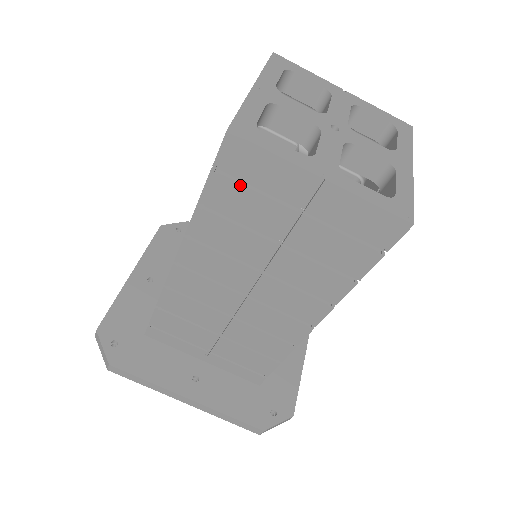
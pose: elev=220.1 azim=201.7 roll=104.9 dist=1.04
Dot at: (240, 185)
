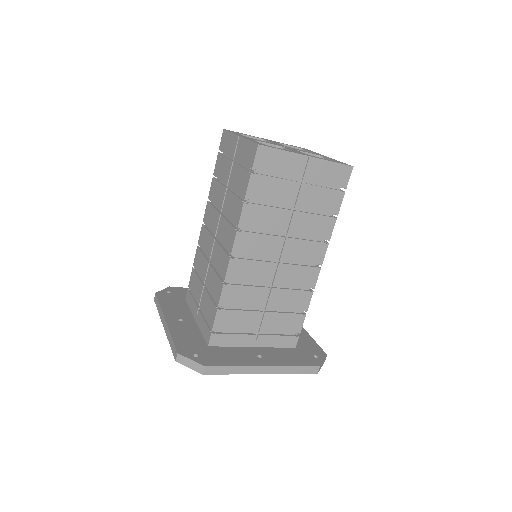
Dot at: (268, 177)
